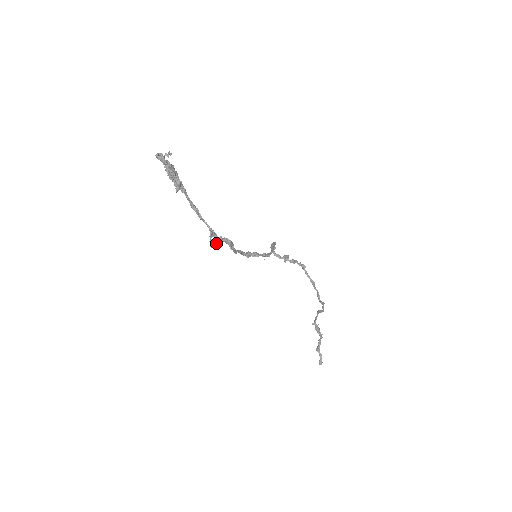
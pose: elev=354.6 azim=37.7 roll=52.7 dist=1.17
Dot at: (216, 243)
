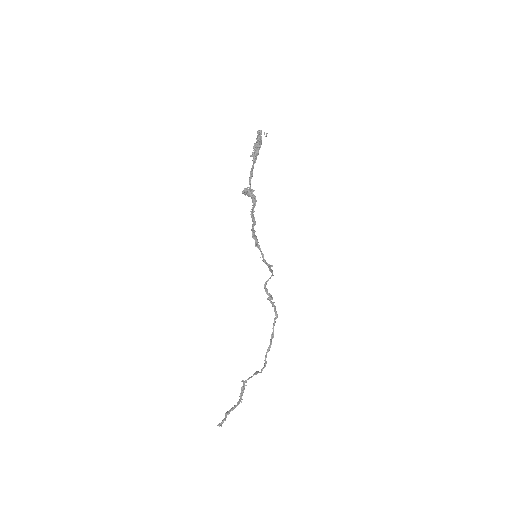
Dot at: (247, 190)
